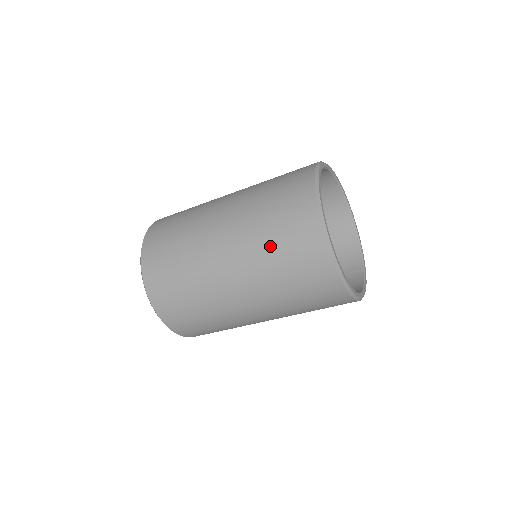
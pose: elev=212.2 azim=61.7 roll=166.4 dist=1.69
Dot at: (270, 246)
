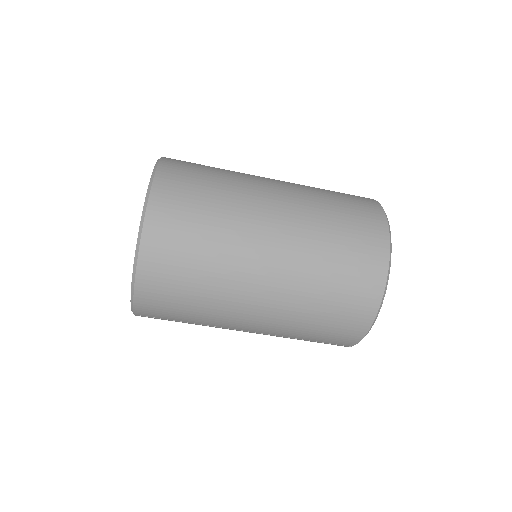
Dot at: (327, 193)
